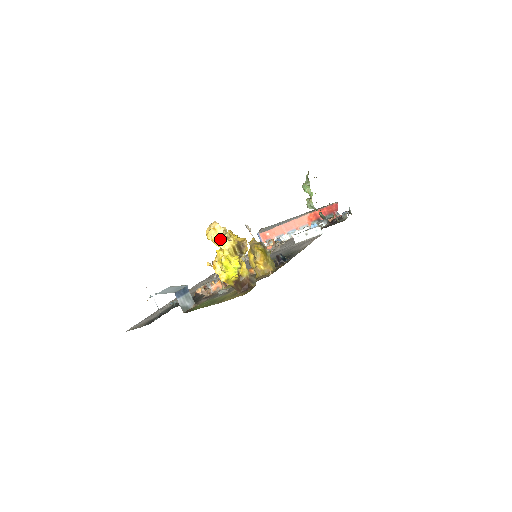
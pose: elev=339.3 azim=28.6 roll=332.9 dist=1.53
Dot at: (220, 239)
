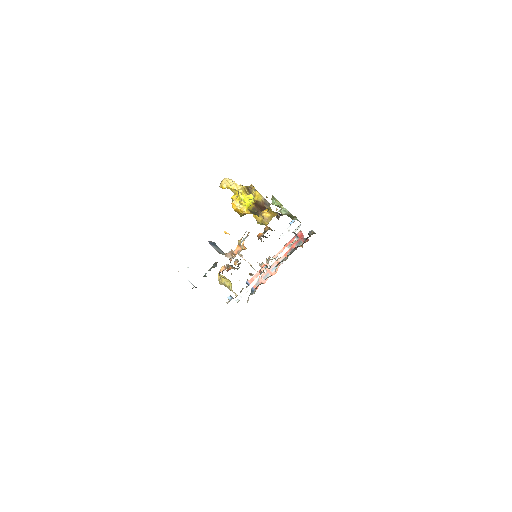
Dot at: (233, 183)
